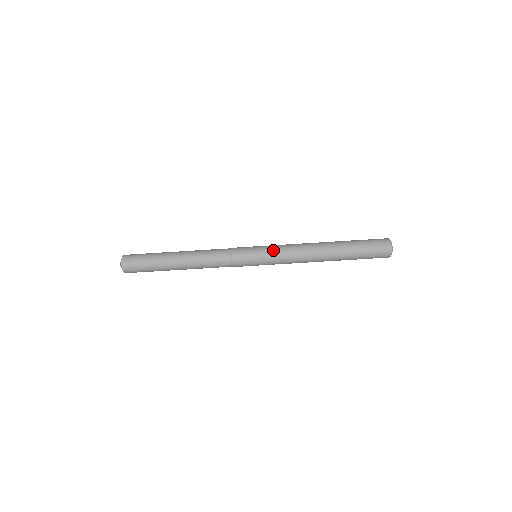
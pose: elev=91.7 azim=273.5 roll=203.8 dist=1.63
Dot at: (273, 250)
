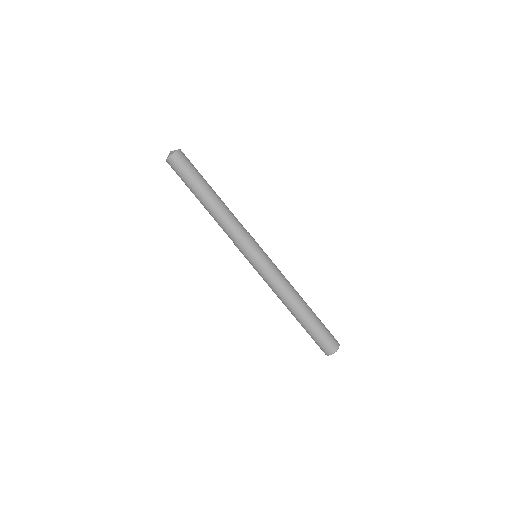
Dot at: (270, 267)
